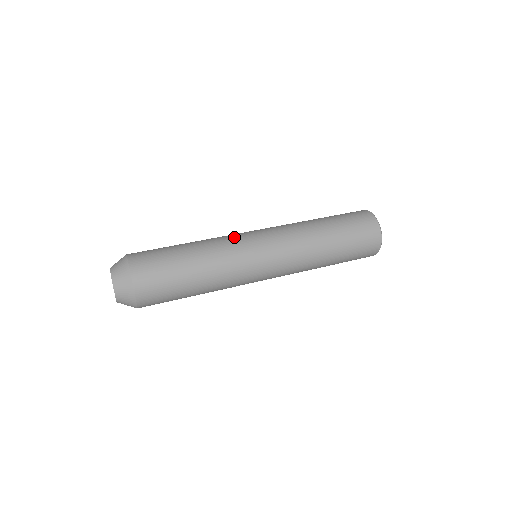
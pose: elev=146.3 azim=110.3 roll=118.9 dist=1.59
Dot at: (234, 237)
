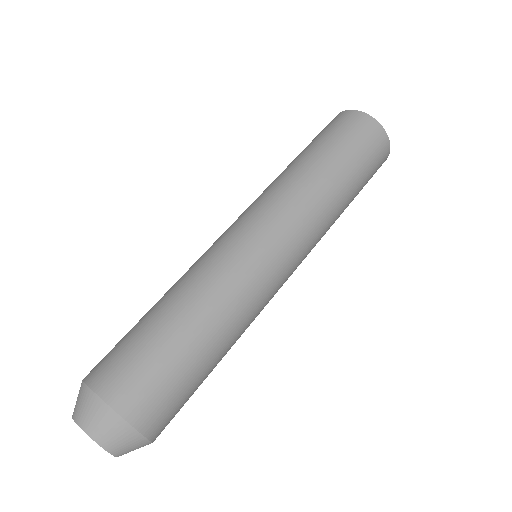
Dot at: (236, 262)
